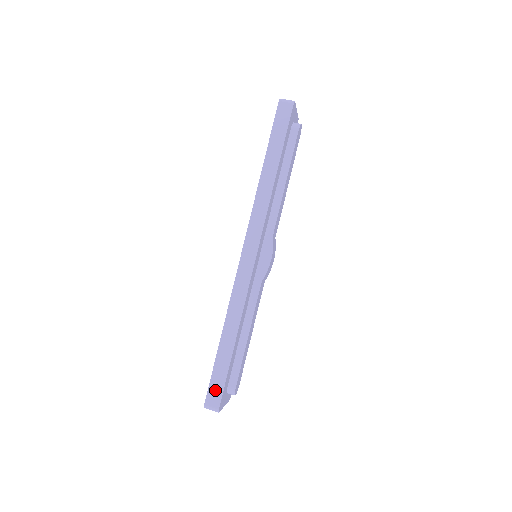
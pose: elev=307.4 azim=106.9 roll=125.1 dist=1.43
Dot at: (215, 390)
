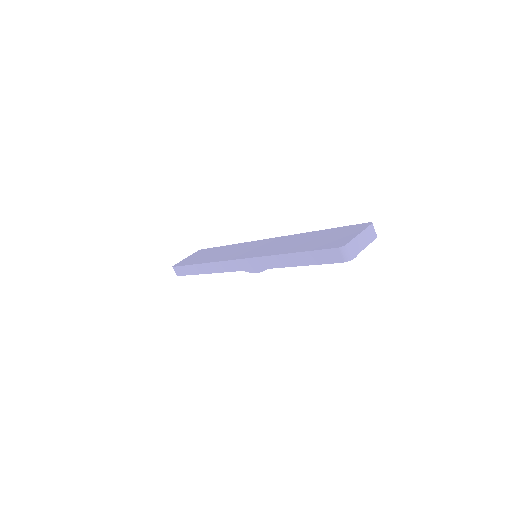
Dot at: (181, 271)
